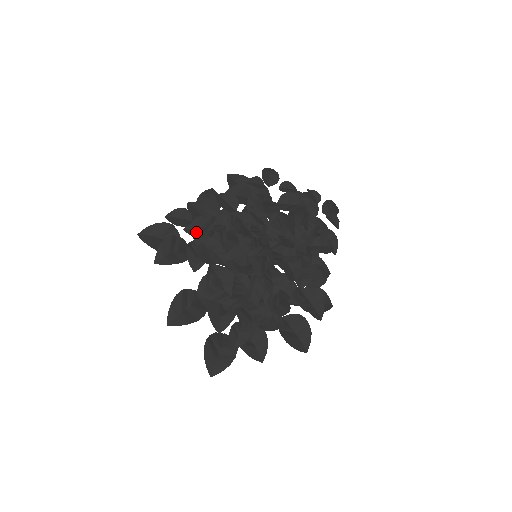
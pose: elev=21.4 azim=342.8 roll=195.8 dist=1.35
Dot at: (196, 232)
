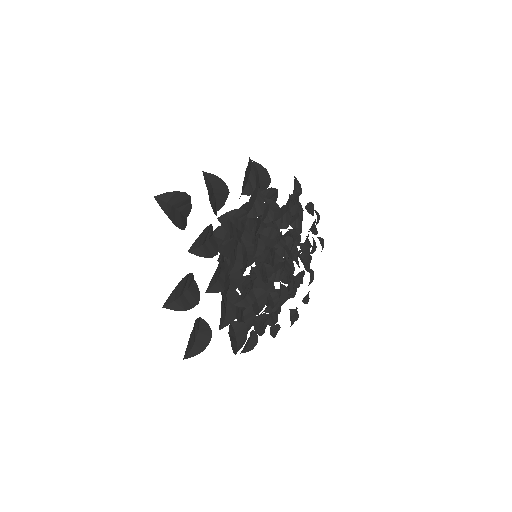
Dot at: (256, 244)
